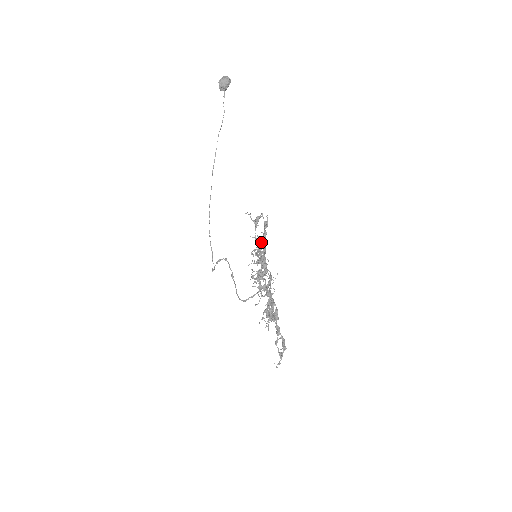
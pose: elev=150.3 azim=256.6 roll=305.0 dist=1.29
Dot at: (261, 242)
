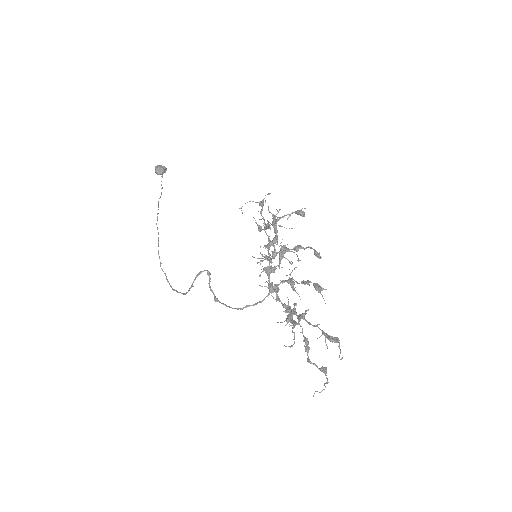
Dot at: (275, 217)
